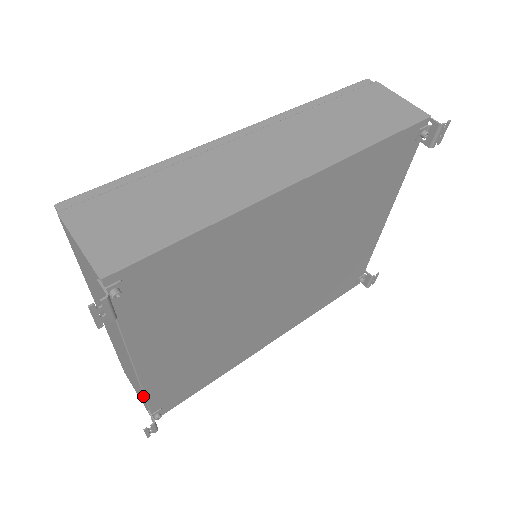
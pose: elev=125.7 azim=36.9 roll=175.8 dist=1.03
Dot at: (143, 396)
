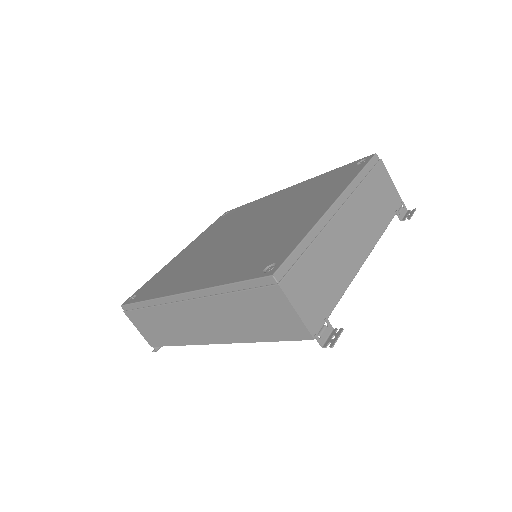
Dot at: occluded
